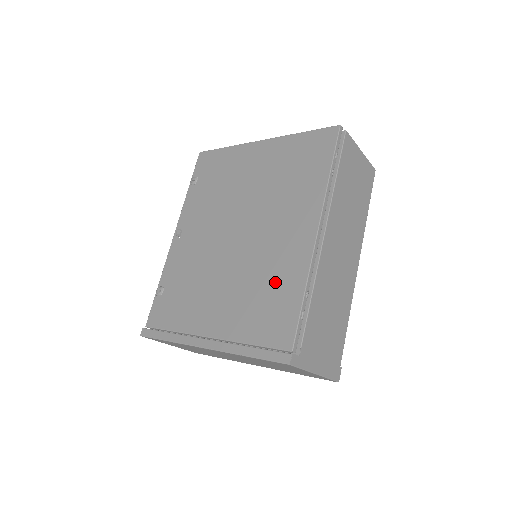
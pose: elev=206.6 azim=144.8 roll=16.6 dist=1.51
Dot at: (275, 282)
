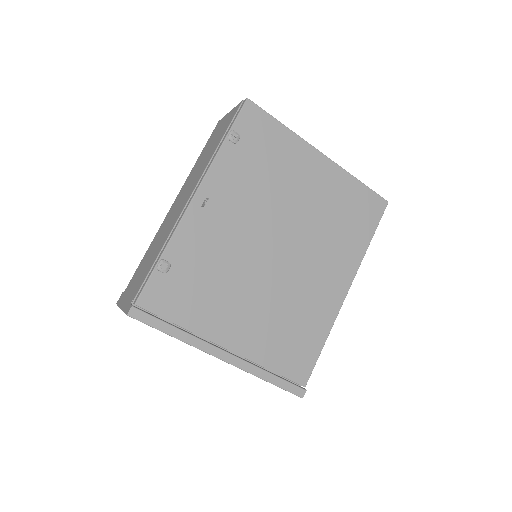
Dot at: (305, 321)
